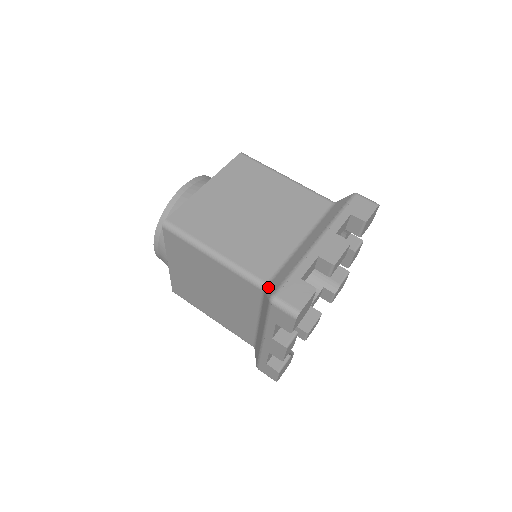
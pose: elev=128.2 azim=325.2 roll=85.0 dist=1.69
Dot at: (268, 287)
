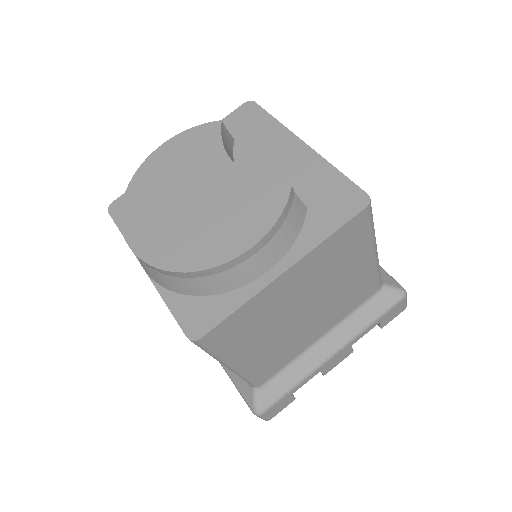
Dot at: (259, 394)
